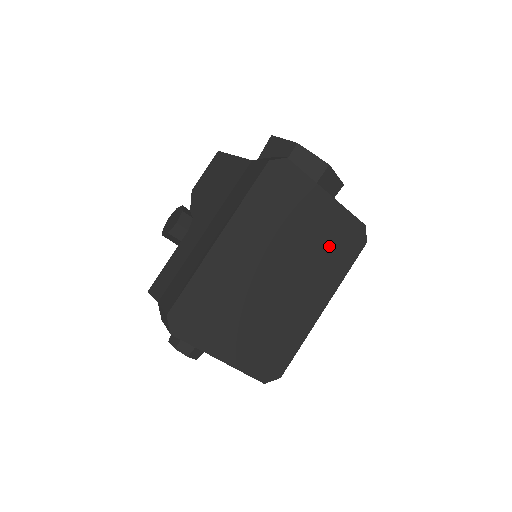
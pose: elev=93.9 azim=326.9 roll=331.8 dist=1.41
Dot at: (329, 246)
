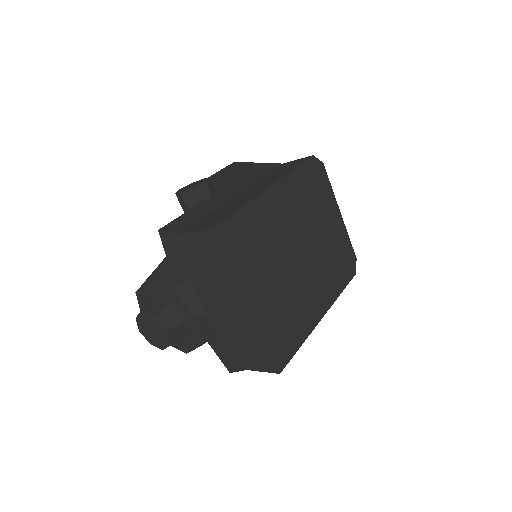
Dot at: (334, 258)
